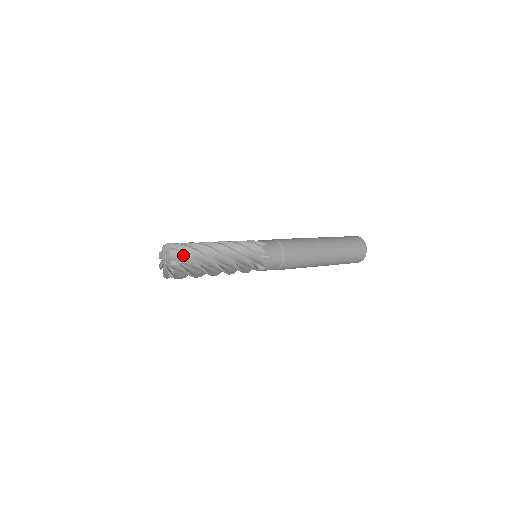
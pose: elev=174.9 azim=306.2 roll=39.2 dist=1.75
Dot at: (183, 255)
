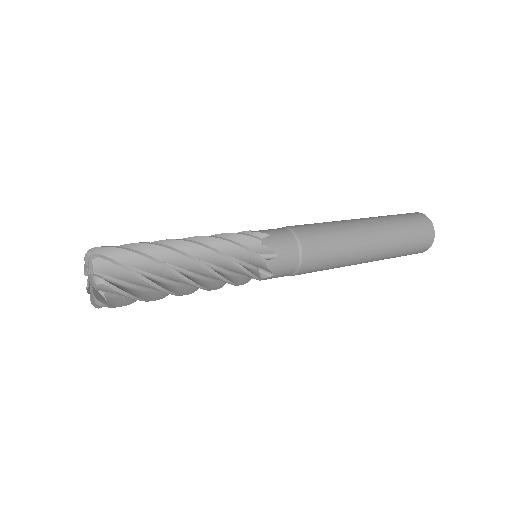
Dot at: (119, 293)
